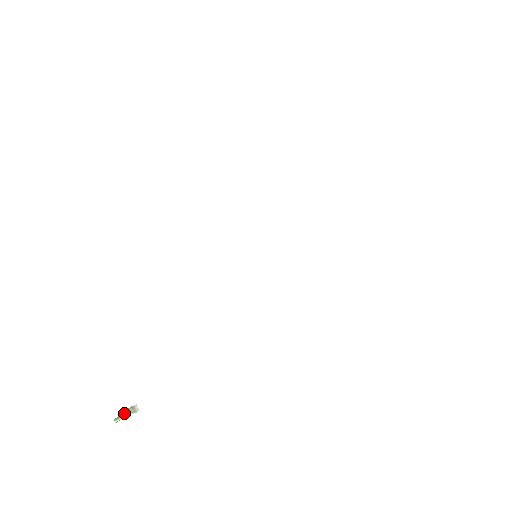
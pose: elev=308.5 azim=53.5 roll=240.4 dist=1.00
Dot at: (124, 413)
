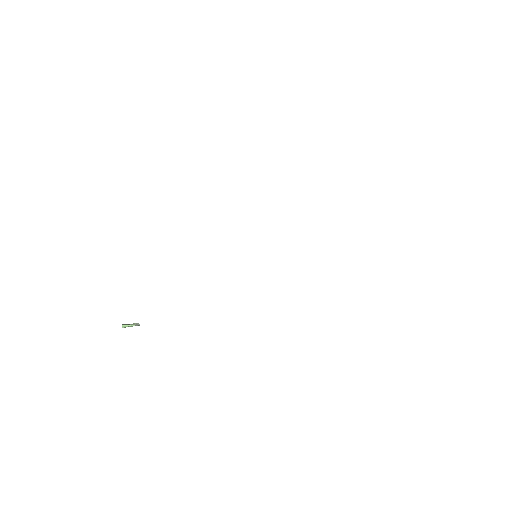
Dot at: (130, 324)
